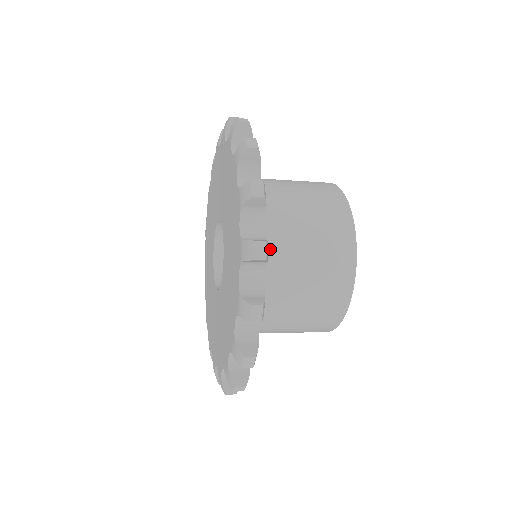
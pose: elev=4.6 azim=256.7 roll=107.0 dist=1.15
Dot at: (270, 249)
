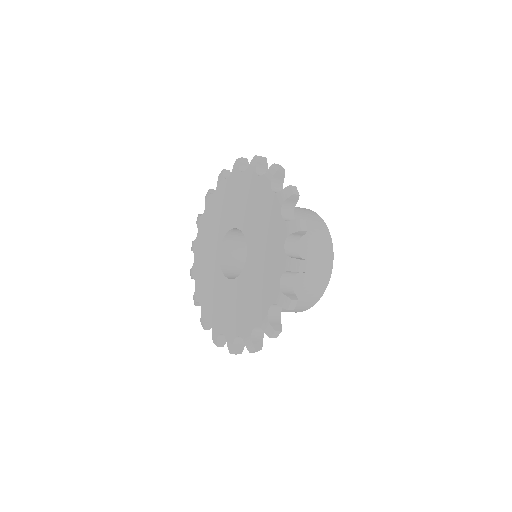
Dot at: occluded
